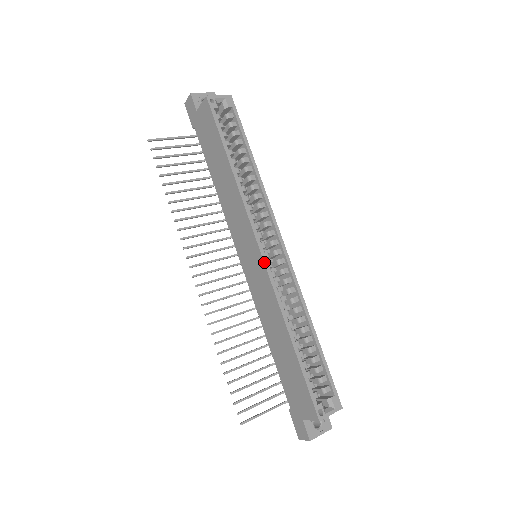
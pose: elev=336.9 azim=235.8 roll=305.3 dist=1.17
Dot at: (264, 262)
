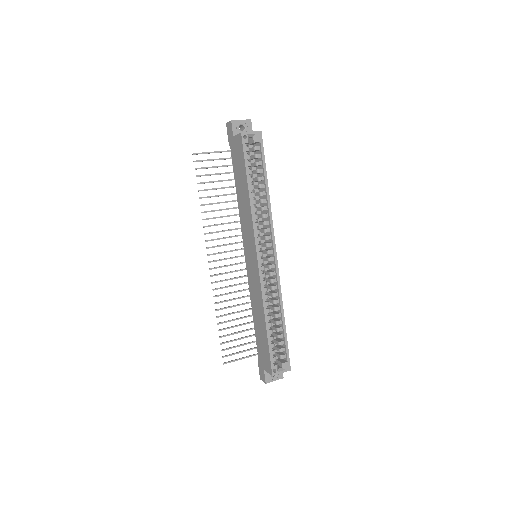
Dot at: (258, 267)
